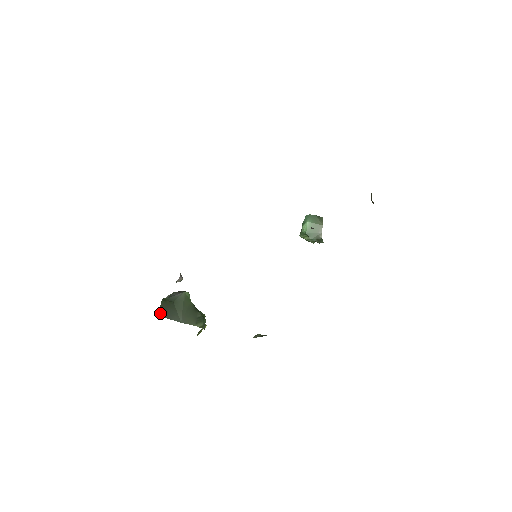
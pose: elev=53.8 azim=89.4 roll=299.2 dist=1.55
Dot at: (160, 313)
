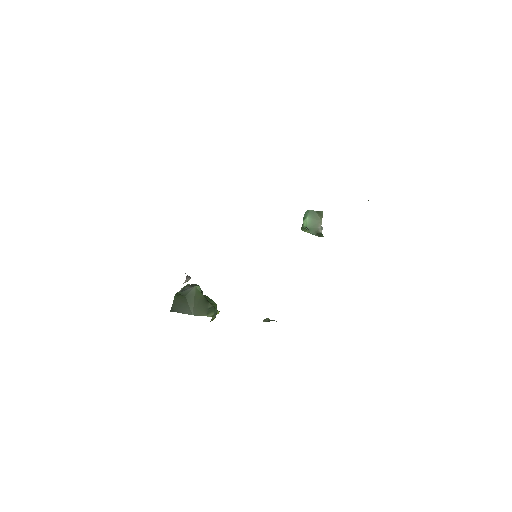
Dot at: (173, 308)
